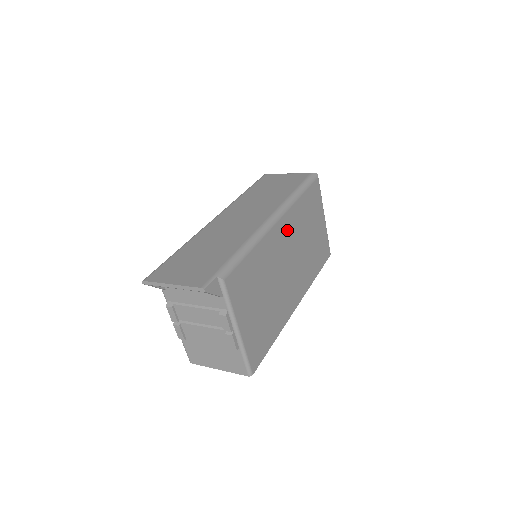
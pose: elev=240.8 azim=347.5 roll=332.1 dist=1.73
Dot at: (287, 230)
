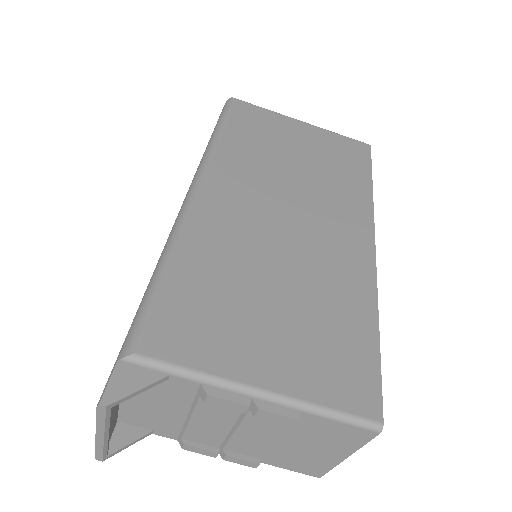
Dot at: (234, 187)
